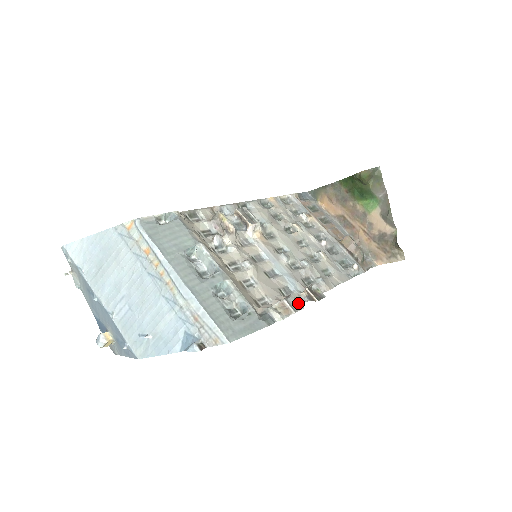
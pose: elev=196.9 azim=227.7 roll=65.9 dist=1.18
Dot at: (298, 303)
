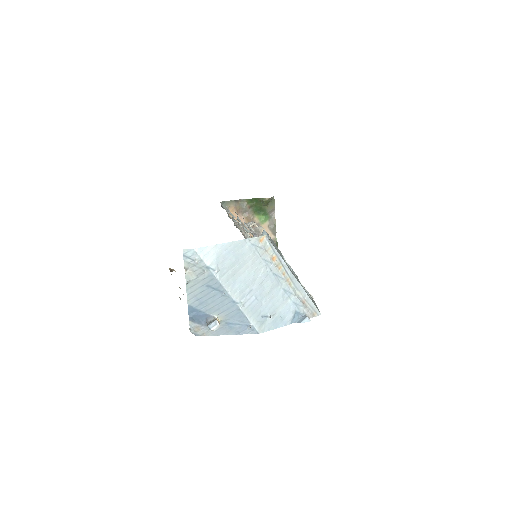
Dot at: occluded
